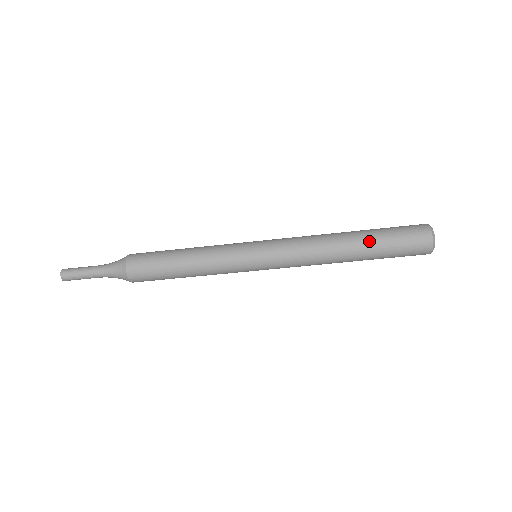
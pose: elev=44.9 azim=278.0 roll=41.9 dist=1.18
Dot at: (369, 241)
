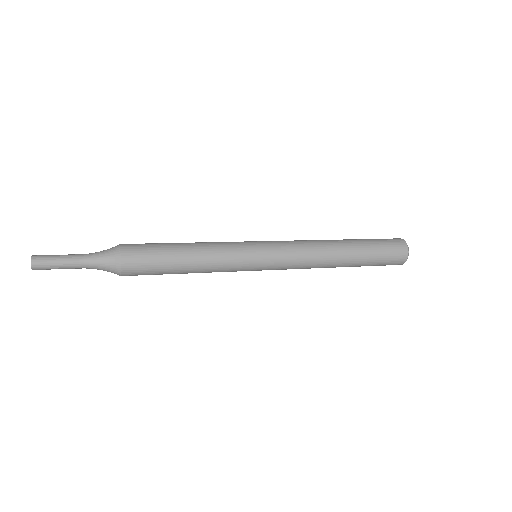
Dot at: (361, 254)
